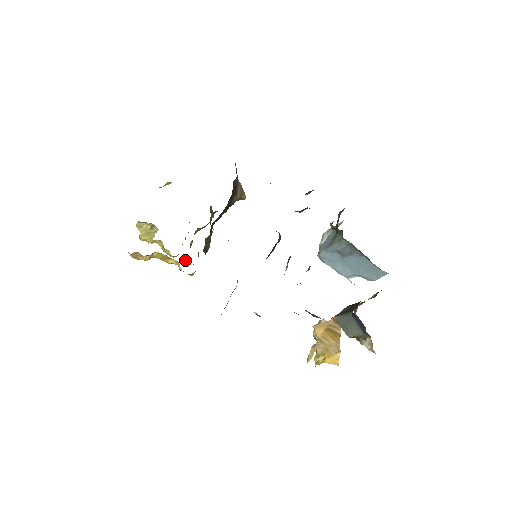
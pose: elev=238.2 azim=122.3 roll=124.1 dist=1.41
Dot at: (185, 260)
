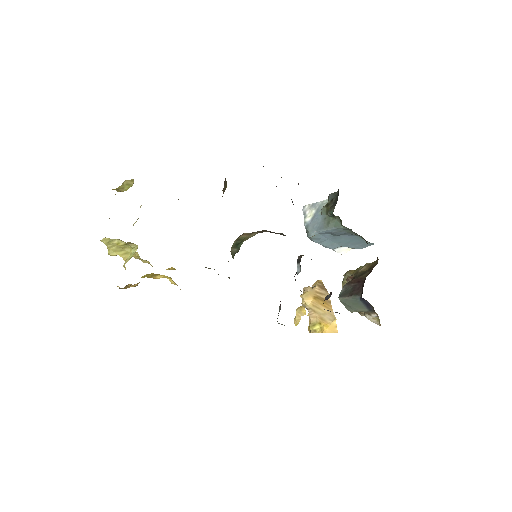
Dot at: occluded
